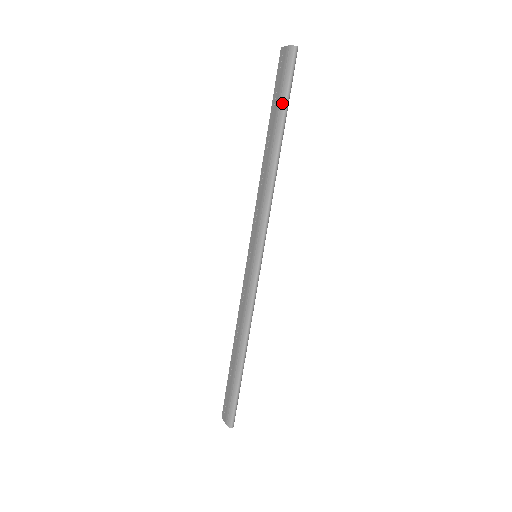
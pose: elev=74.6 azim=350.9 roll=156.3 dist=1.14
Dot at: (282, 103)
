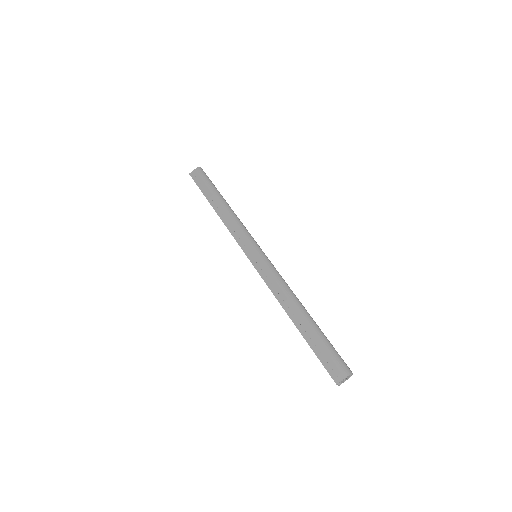
Dot at: (212, 185)
